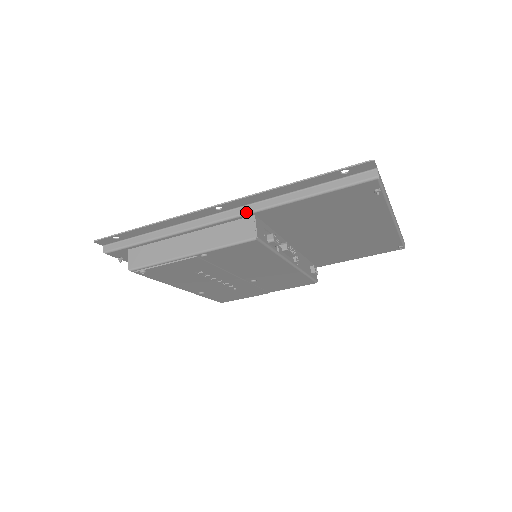
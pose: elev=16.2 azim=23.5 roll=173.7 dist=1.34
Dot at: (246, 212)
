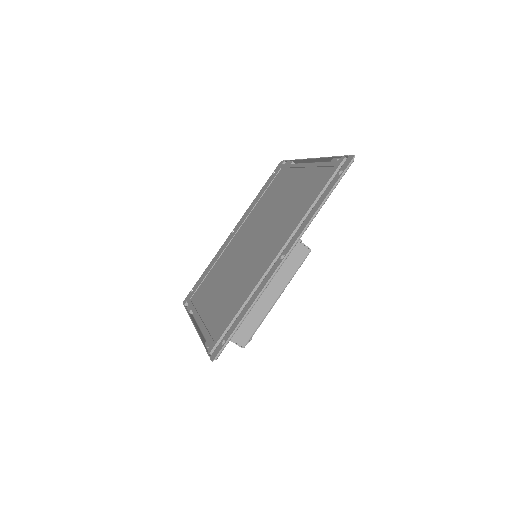
Dot at: (296, 243)
